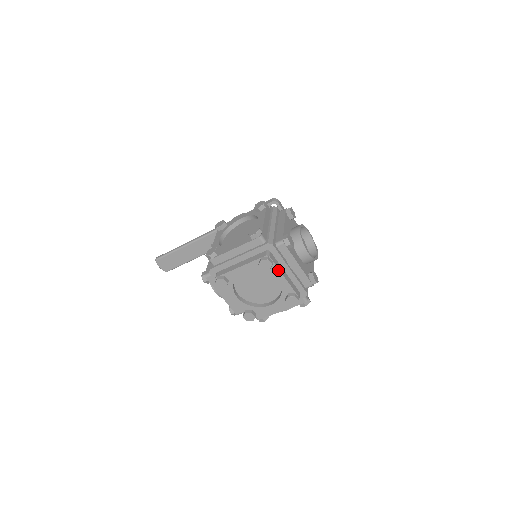
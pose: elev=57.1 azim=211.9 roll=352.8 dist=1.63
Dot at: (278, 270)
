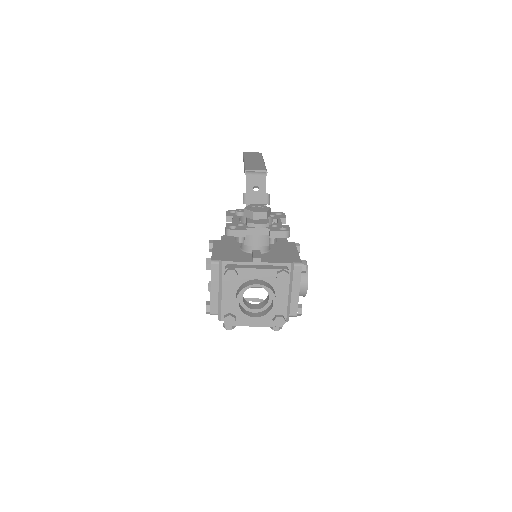
Dot at: occluded
